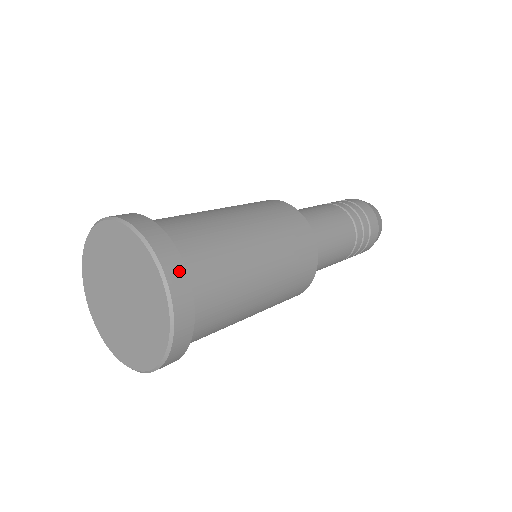
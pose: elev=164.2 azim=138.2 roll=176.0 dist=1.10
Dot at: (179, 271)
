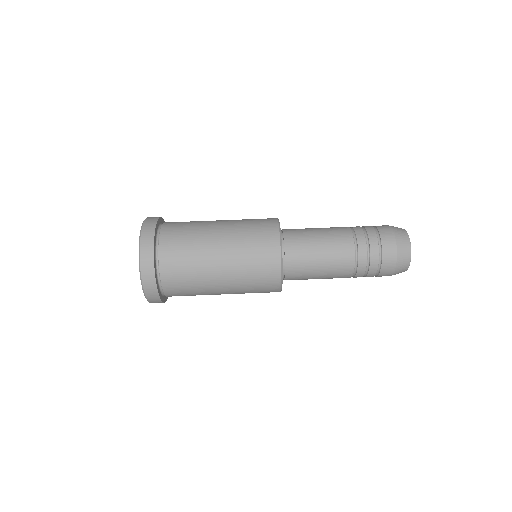
Dot at: (151, 283)
